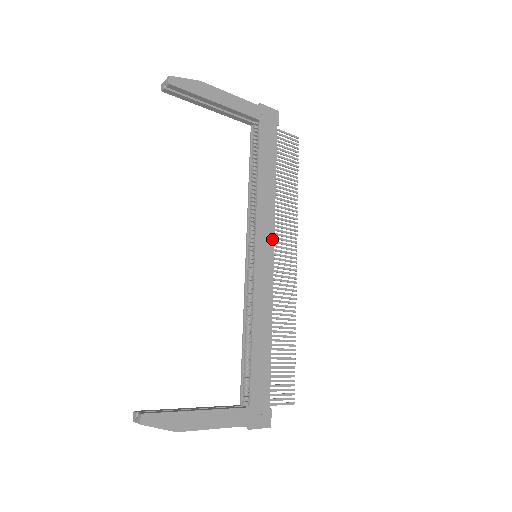
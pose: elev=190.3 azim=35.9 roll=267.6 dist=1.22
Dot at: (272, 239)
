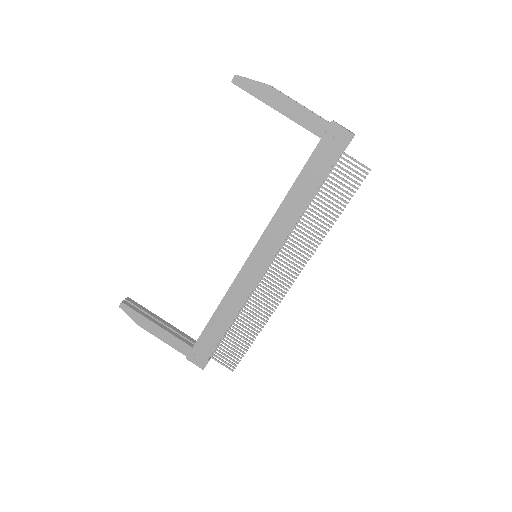
Dot at: (274, 251)
